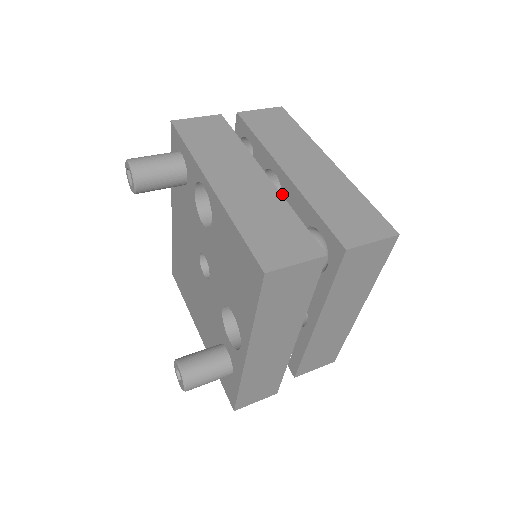
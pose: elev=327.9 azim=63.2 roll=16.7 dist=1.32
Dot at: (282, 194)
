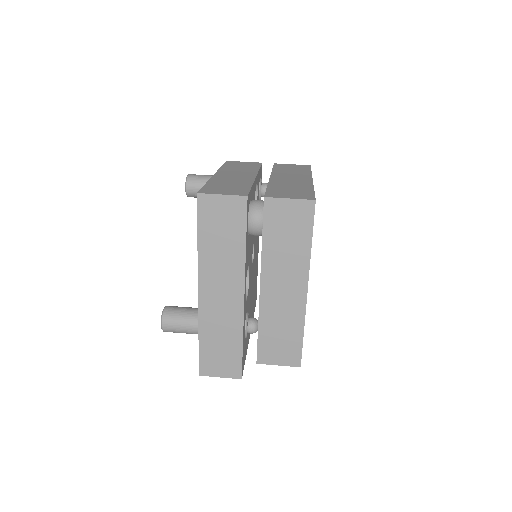
Dot at: occluded
